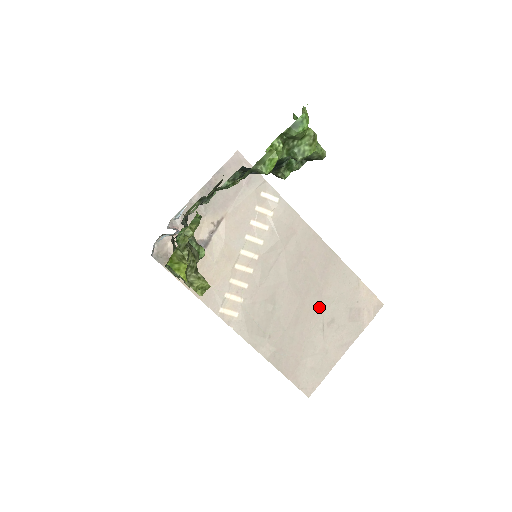
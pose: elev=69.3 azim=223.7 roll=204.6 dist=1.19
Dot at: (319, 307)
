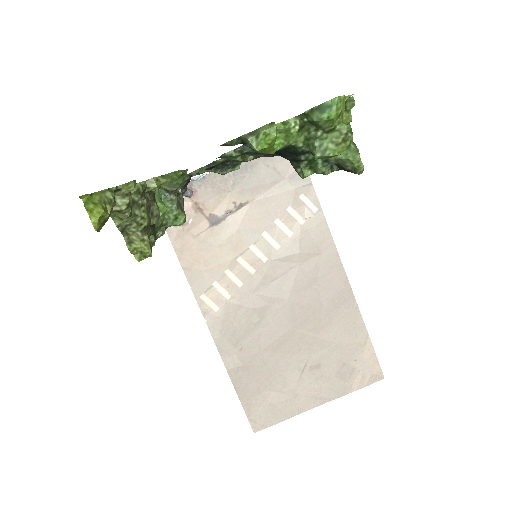
Dot at: (309, 345)
